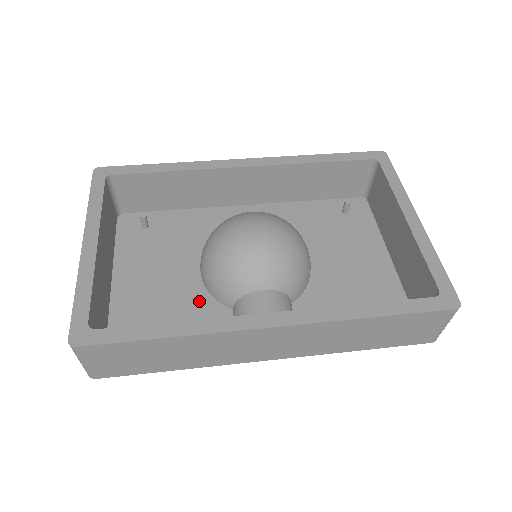
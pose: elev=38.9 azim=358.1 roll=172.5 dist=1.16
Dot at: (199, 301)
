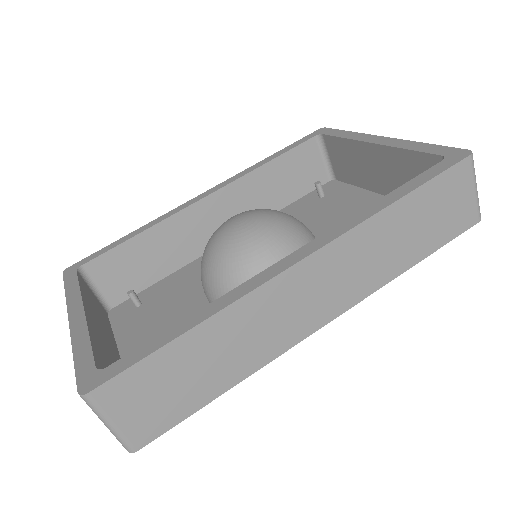
Dot at: occluded
